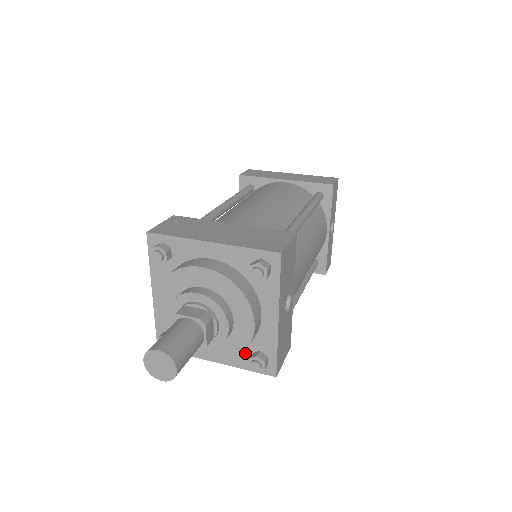
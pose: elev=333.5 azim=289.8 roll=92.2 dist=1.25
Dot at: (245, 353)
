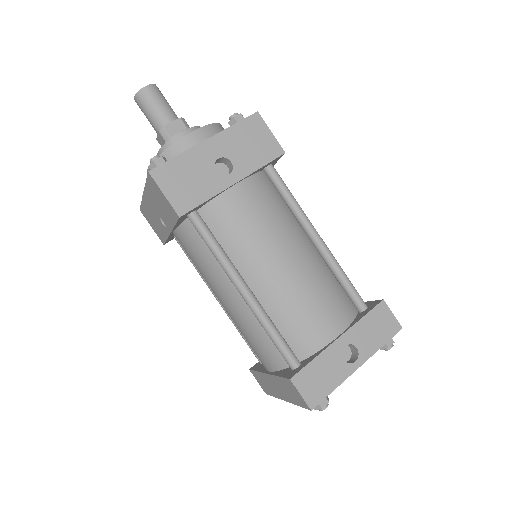
Dot at: occluded
